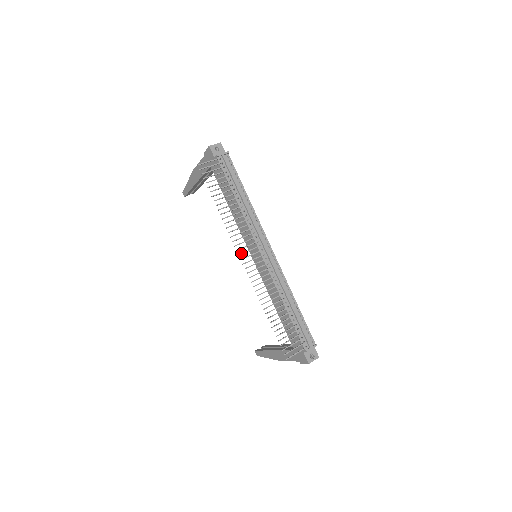
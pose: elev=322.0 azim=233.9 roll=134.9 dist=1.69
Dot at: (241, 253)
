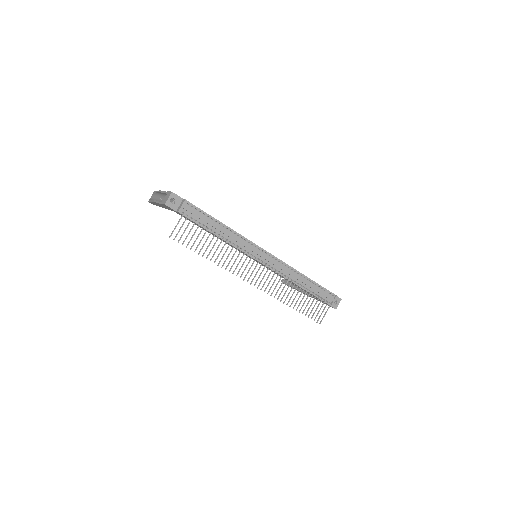
Dot at: (248, 279)
